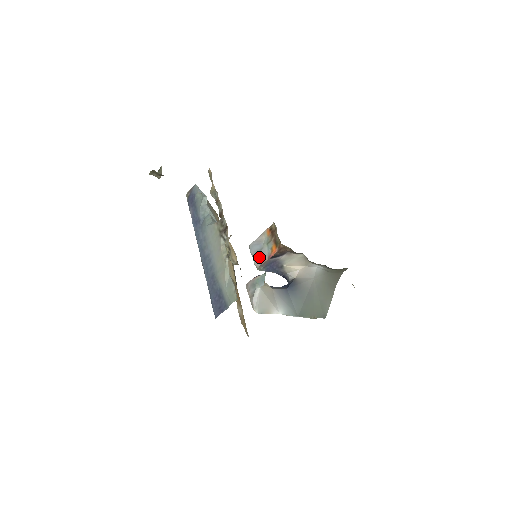
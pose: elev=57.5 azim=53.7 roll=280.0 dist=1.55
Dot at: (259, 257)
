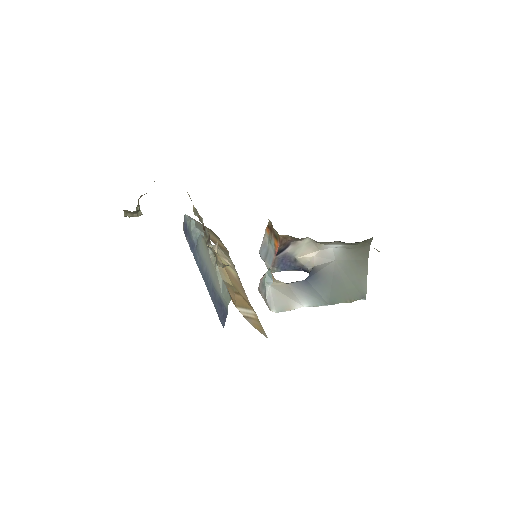
Dot at: (268, 259)
